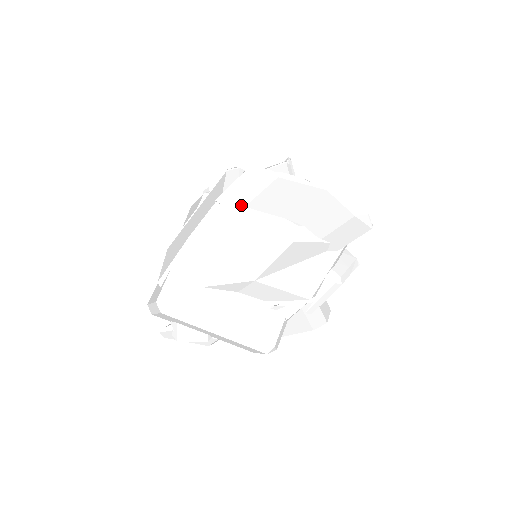
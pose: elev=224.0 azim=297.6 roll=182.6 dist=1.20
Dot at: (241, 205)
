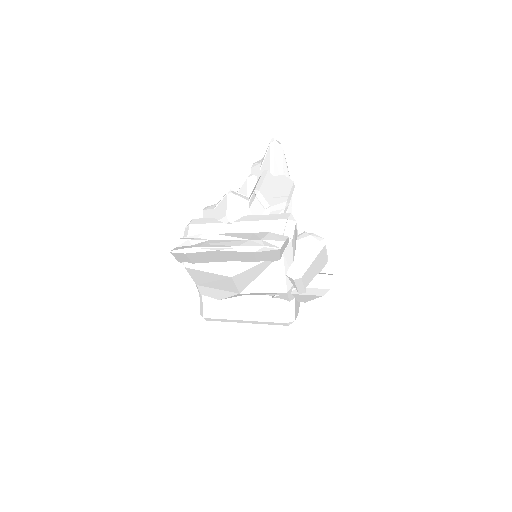
Dot at: (190, 263)
